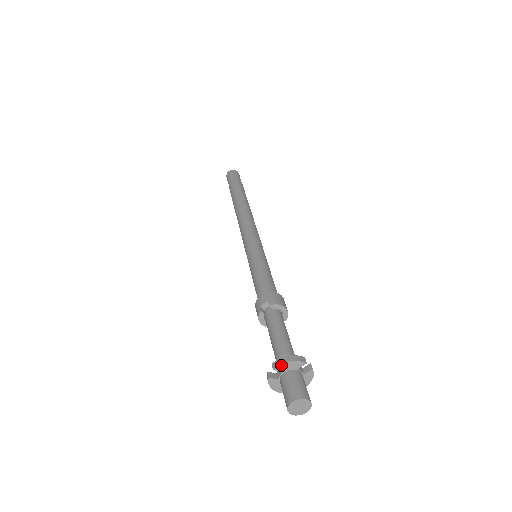
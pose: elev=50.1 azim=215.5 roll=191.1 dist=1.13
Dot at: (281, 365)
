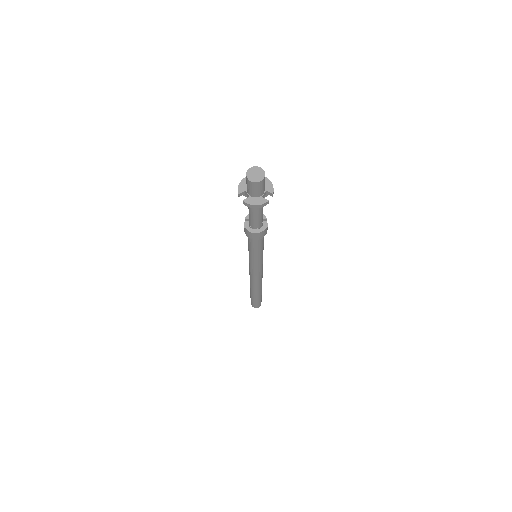
Dot at: (239, 188)
